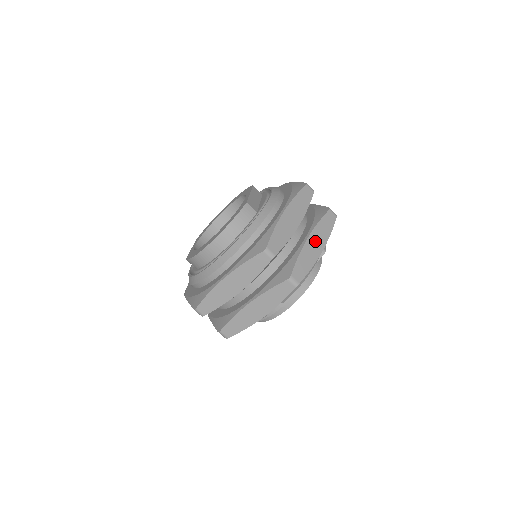
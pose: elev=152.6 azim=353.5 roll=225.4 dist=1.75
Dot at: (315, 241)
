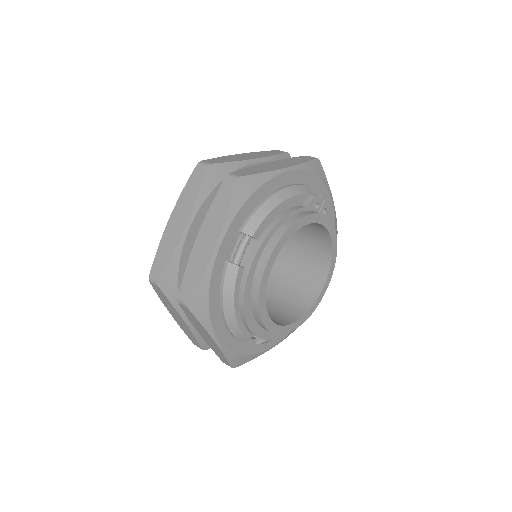
Dot at: (277, 164)
